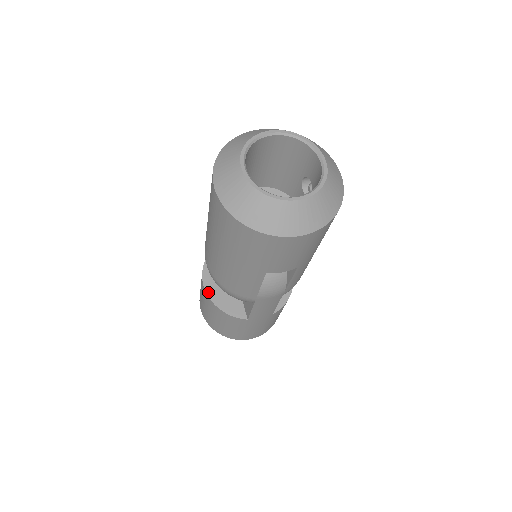
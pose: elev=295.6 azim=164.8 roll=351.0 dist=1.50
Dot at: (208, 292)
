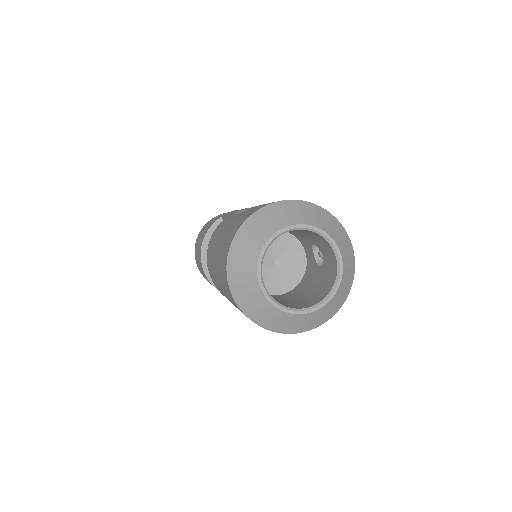
Dot at: (208, 276)
